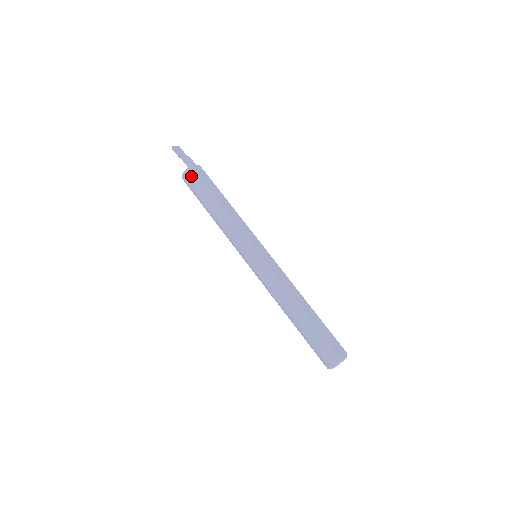
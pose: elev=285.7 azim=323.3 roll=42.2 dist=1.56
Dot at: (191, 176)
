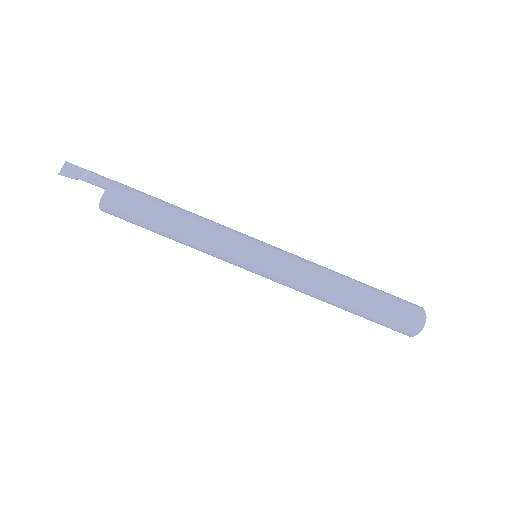
Dot at: (111, 212)
